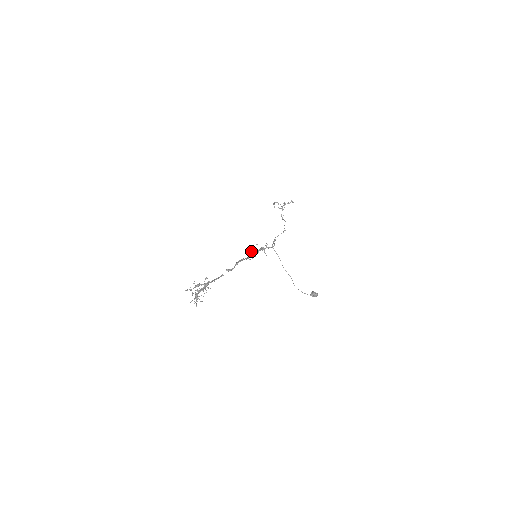
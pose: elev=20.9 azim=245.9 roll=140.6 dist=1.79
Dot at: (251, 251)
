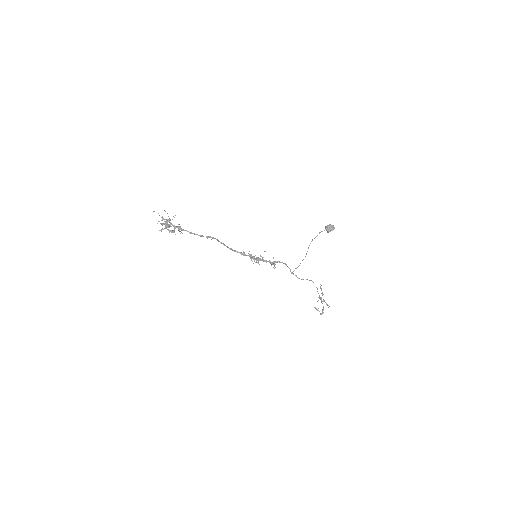
Dot at: (250, 258)
